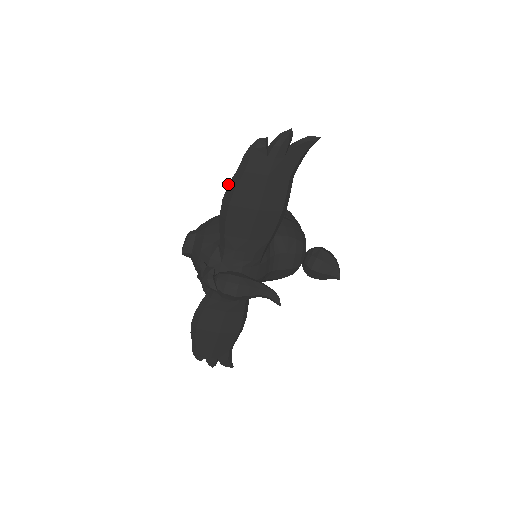
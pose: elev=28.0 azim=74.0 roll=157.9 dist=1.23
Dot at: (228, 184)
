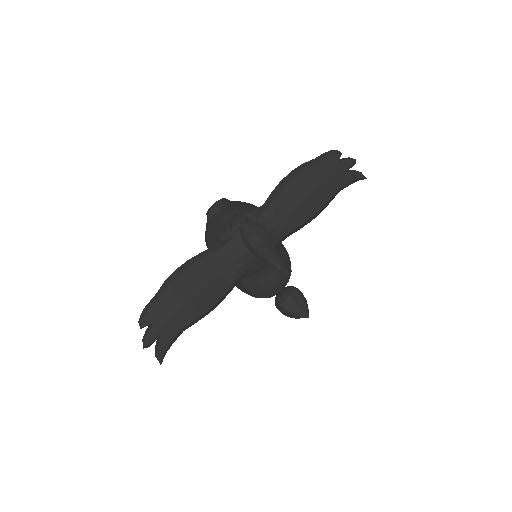
Dot at: (302, 164)
